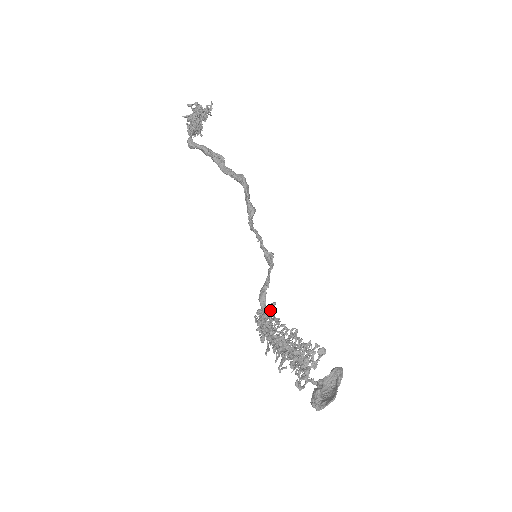
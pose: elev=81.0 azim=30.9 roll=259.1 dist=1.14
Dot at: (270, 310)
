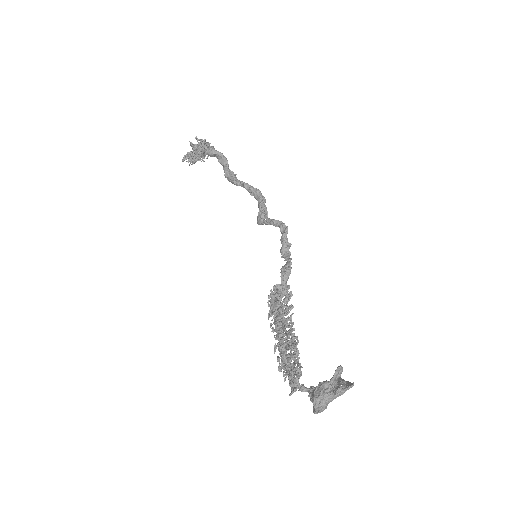
Dot at: occluded
